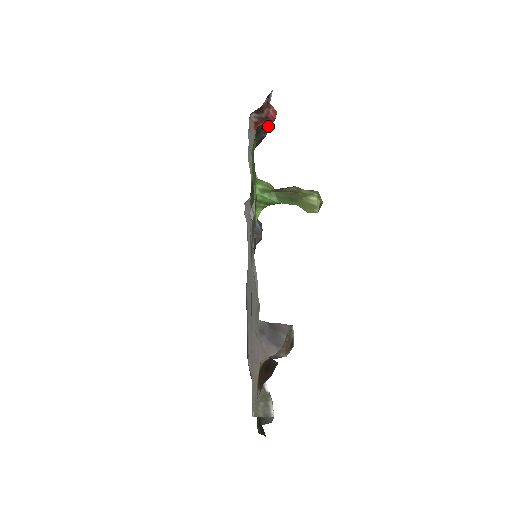
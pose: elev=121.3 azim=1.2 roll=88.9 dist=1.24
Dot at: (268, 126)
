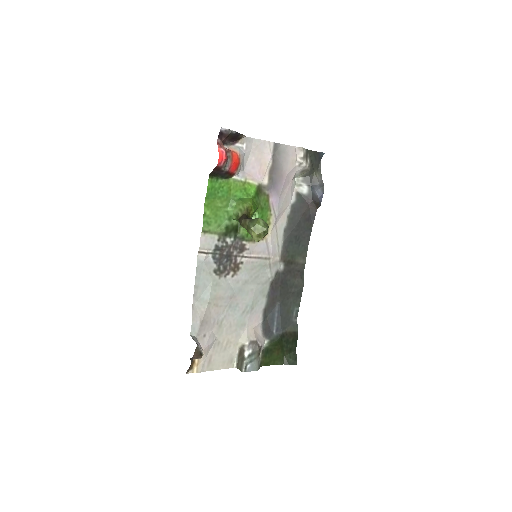
Dot at: (219, 169)
